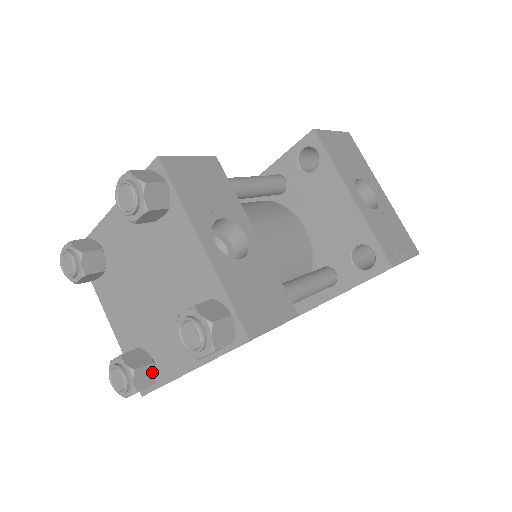
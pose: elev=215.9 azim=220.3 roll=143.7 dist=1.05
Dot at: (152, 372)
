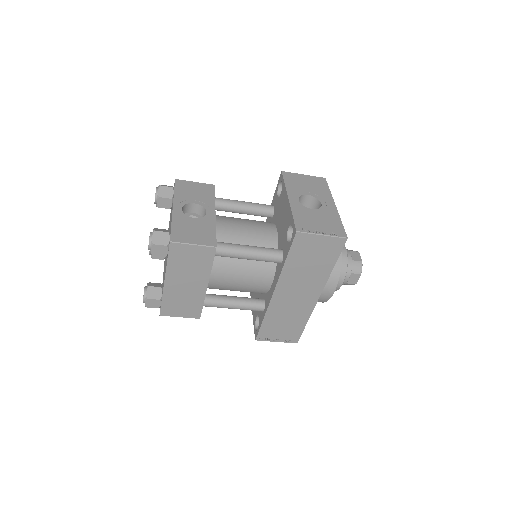
Dot at: (159, 293)
